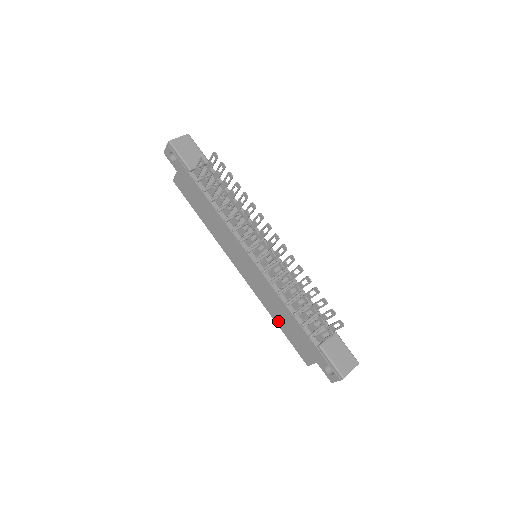
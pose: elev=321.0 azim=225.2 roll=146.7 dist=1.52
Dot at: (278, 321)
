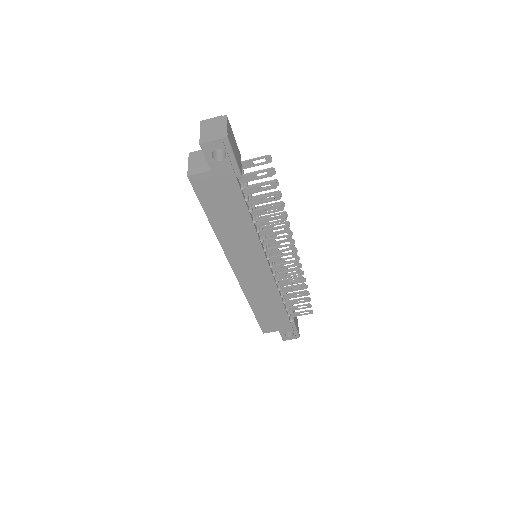
Dot at: (256, 308)
